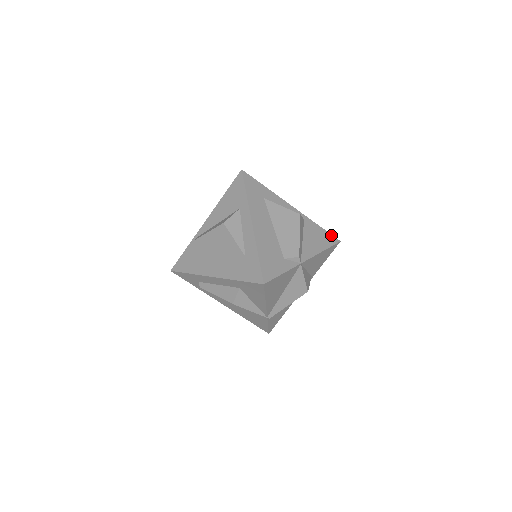
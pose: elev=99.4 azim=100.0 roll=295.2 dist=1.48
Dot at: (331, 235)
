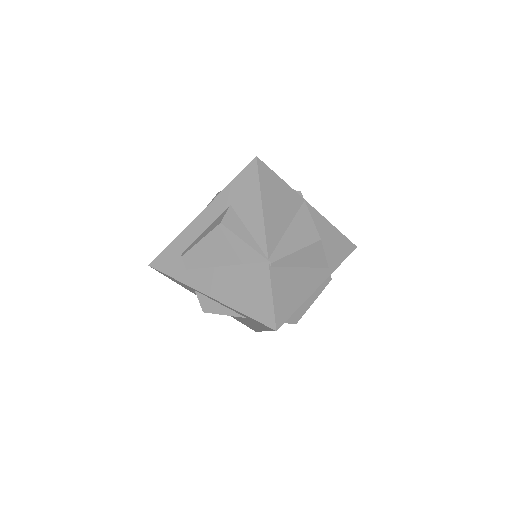
Dot at: occluded
